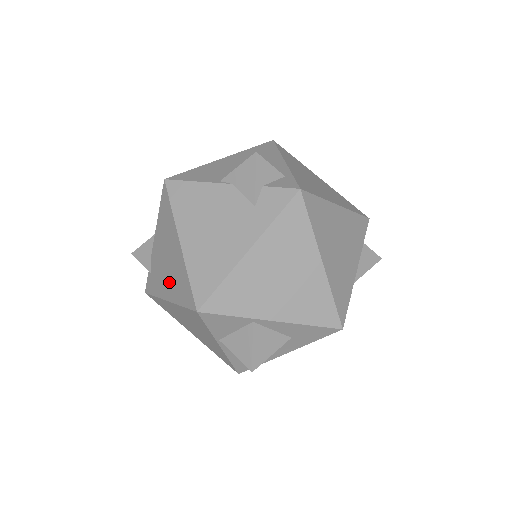
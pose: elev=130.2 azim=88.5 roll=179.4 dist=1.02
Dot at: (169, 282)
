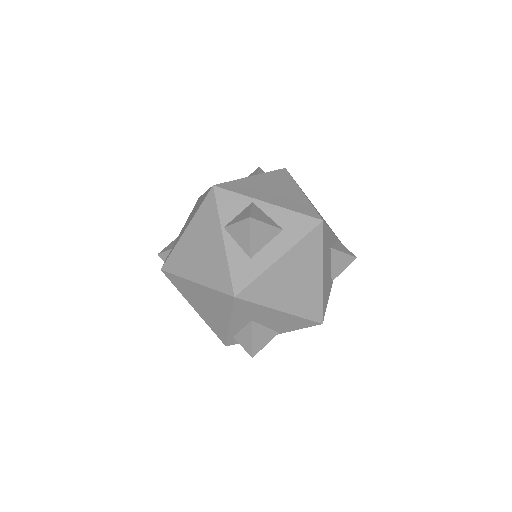
Dot at: (190, 219)
